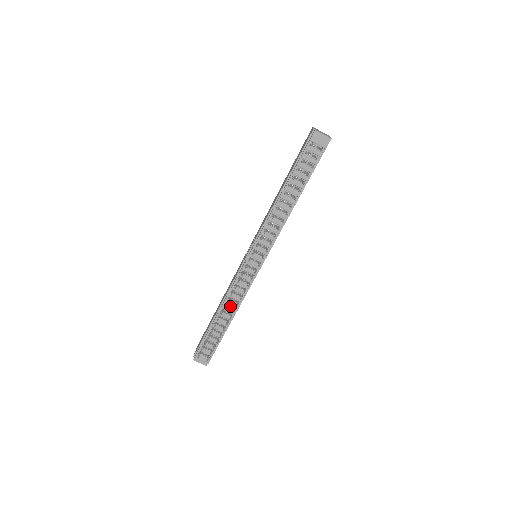
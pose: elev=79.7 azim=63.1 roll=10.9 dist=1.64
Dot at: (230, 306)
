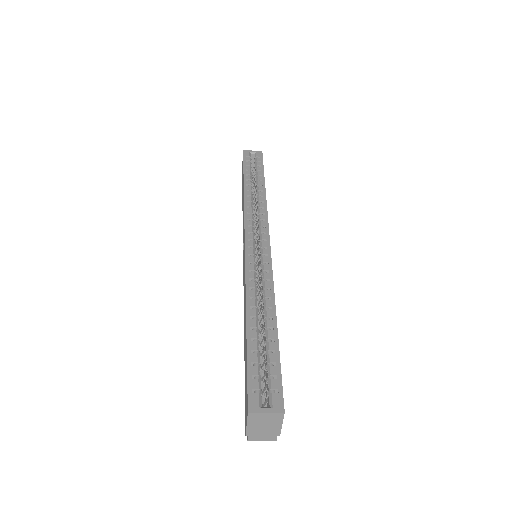
Dot at: occluded
